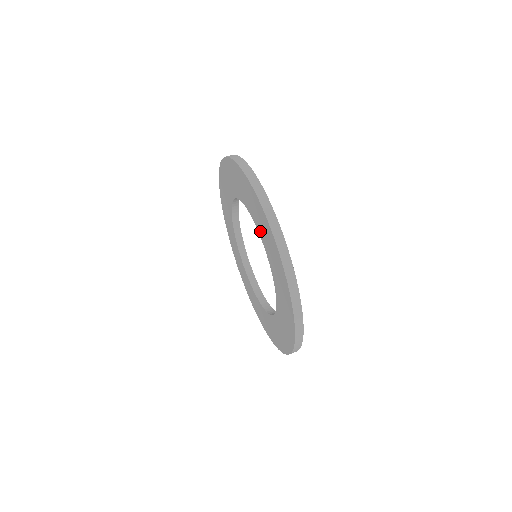
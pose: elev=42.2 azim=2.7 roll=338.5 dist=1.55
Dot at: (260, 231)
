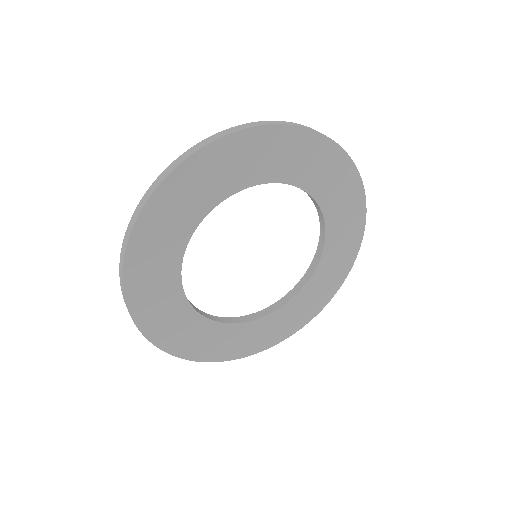
Dot at: occluded
